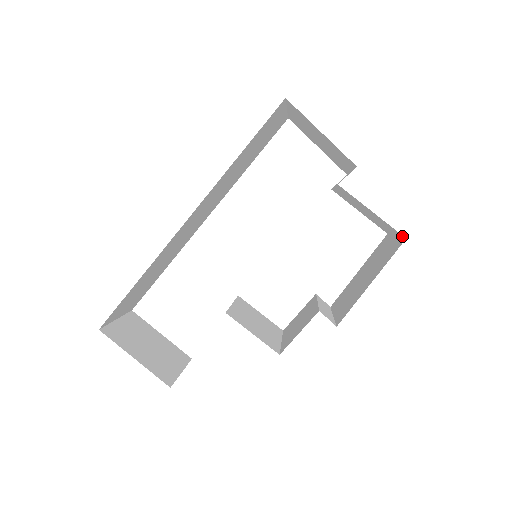
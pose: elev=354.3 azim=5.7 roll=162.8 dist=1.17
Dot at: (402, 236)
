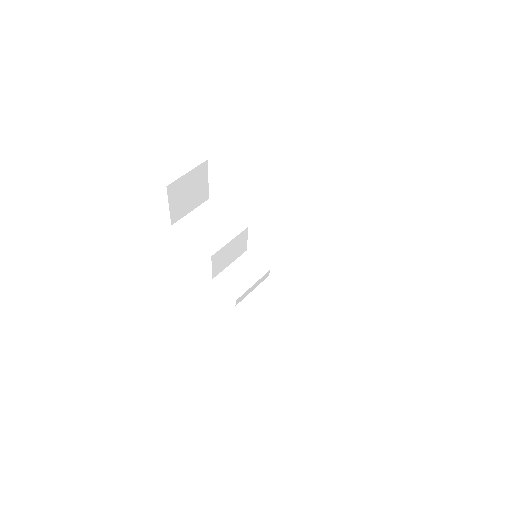
Dot at: occluded
